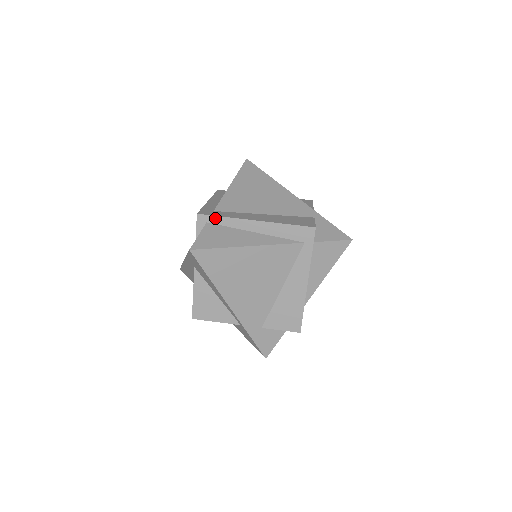
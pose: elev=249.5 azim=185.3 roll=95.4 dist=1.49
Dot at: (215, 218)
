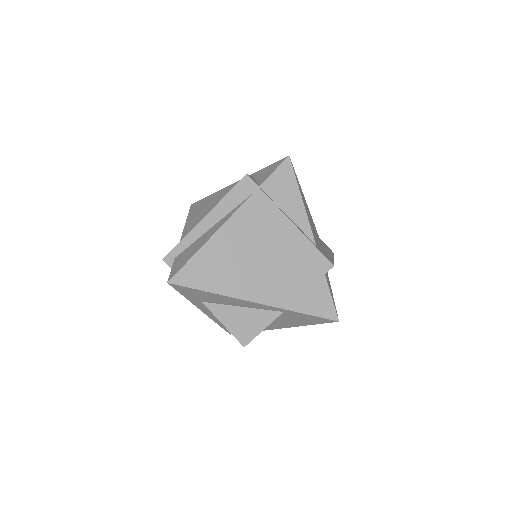
Dot at: (177, 248)
